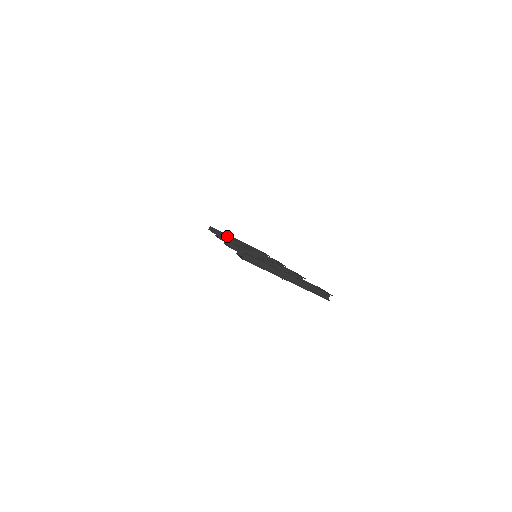
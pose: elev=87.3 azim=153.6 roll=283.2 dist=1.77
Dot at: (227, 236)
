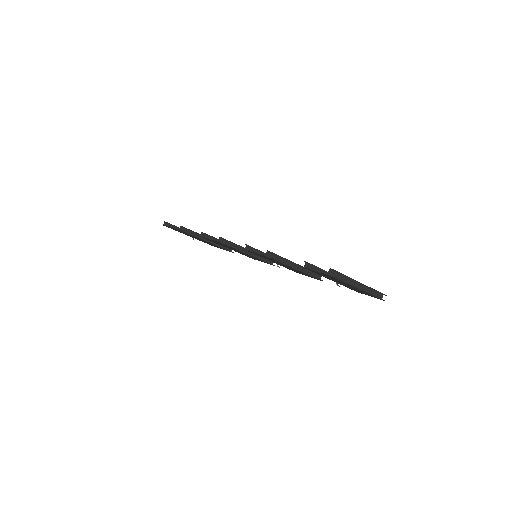
Dot at: (194, 233)
